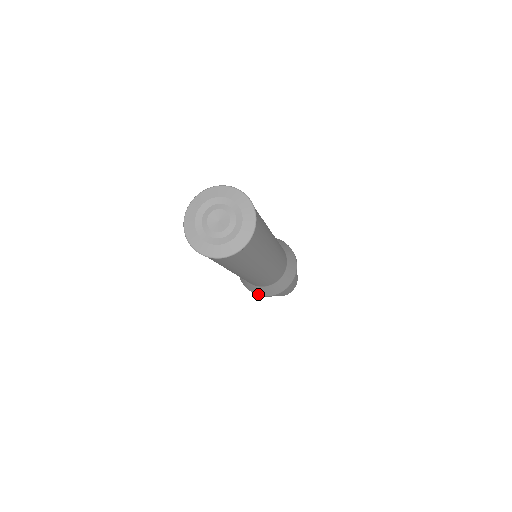
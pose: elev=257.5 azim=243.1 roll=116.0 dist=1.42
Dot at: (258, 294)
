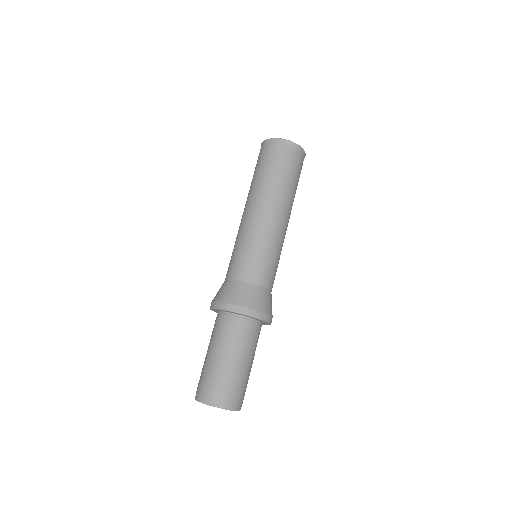
Dot at: (218, 300)
